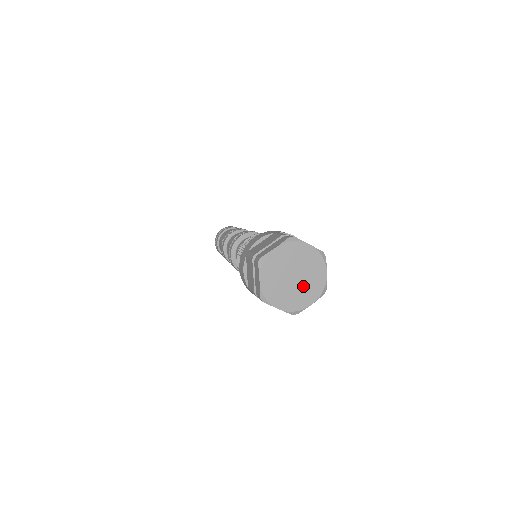
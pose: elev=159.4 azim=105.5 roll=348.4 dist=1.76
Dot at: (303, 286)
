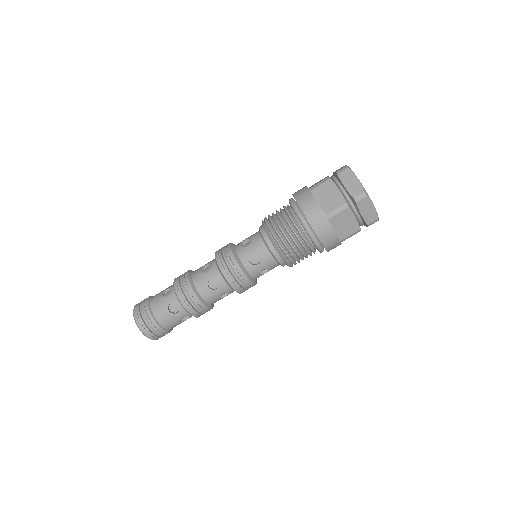
Dot at: occluded
